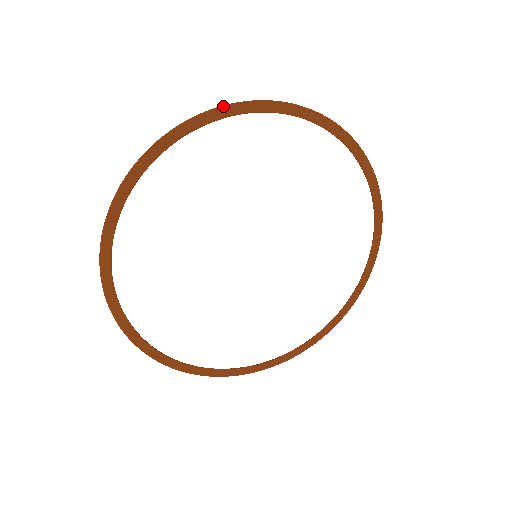
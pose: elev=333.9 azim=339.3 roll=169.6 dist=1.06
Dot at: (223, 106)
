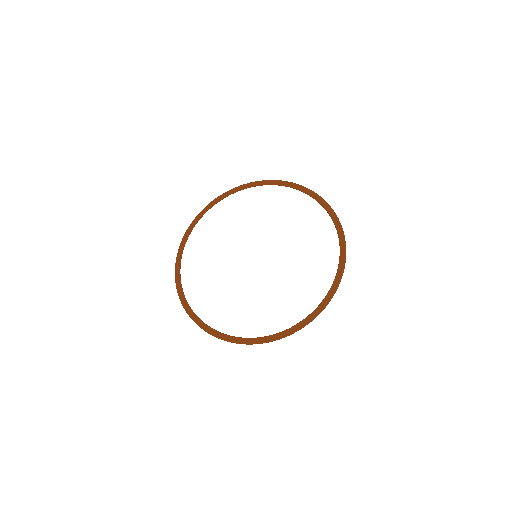
Dot at: (315, 193)
